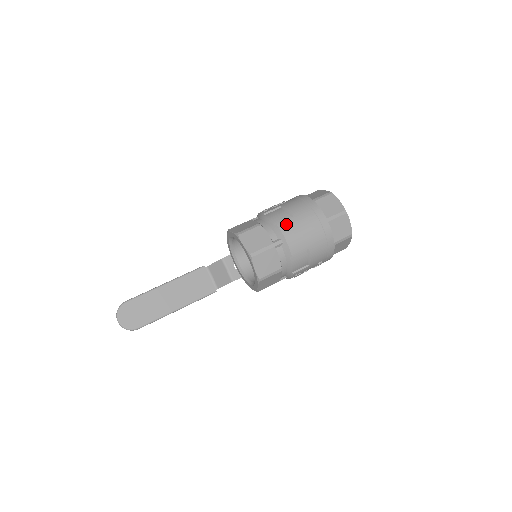
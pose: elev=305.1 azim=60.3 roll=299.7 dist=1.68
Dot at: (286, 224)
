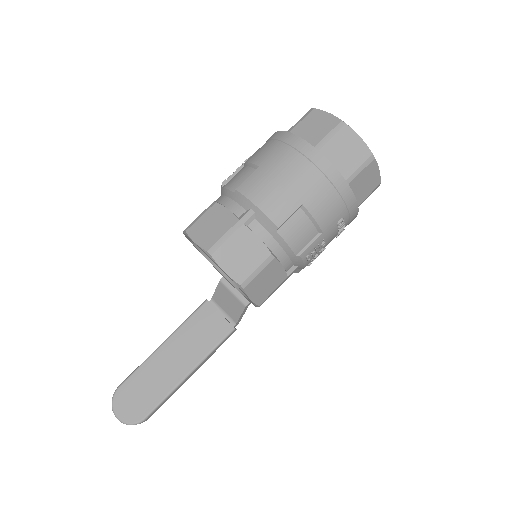
Dot at: (250, 183)
